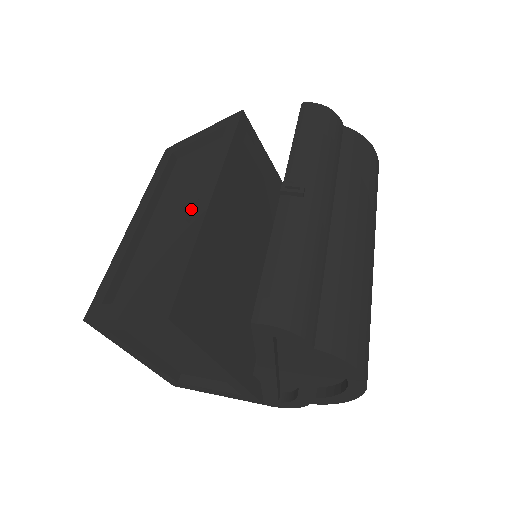
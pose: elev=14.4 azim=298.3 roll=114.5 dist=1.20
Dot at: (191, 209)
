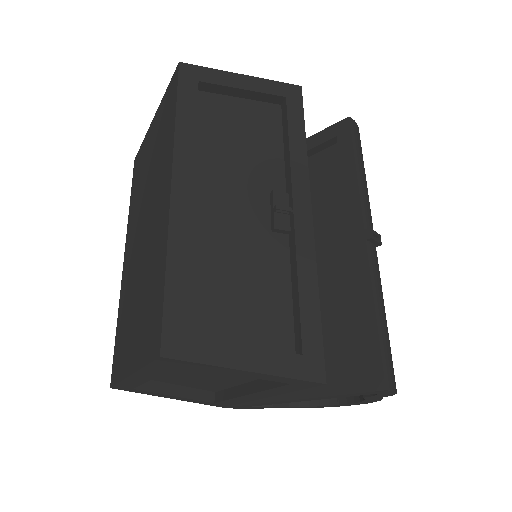
Dot at: (277, 214)
